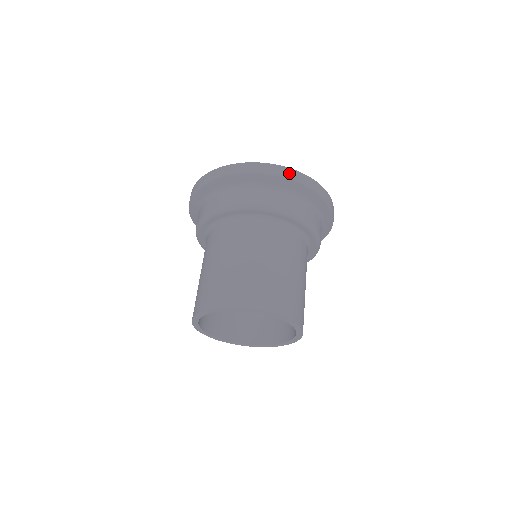
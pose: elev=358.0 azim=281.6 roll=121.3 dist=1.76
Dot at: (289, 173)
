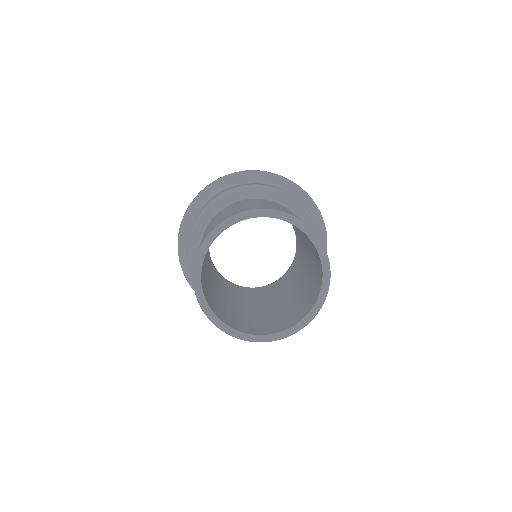
Dot at: occluded
